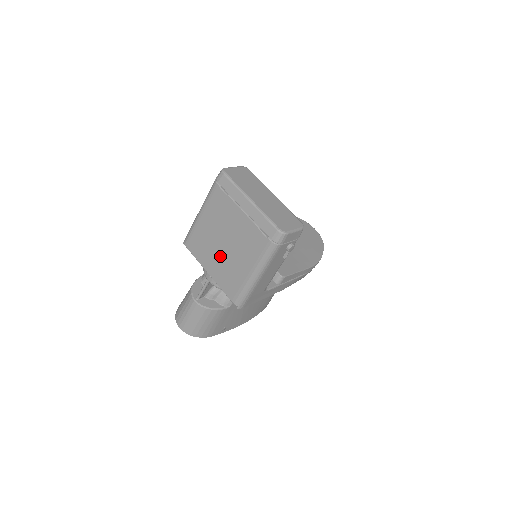
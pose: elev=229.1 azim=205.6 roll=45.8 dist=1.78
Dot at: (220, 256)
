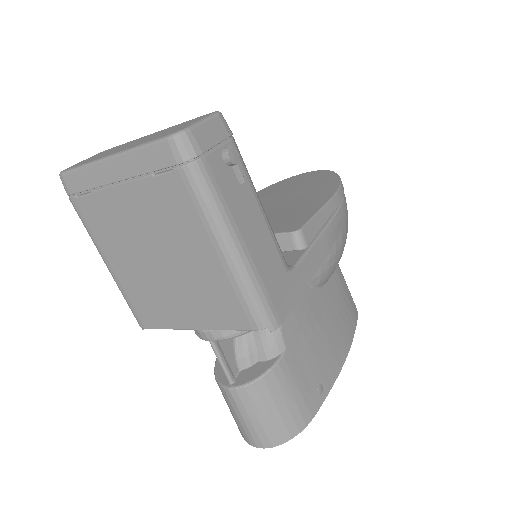
Dot at: (175, 286)
